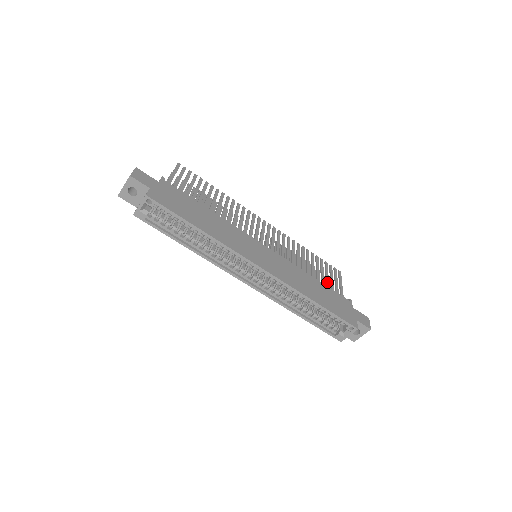
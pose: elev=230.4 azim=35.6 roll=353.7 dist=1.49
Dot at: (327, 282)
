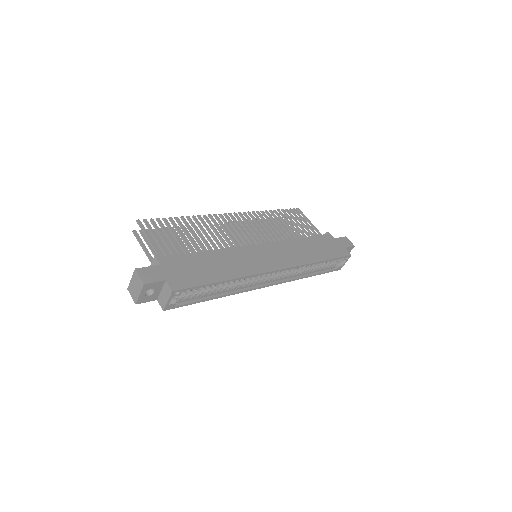
Dot at: (304, 230)
